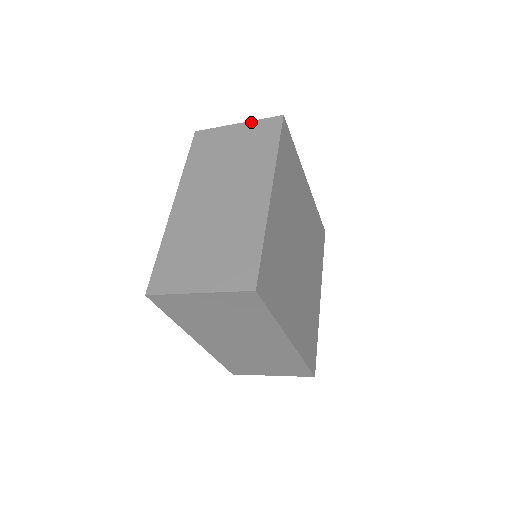
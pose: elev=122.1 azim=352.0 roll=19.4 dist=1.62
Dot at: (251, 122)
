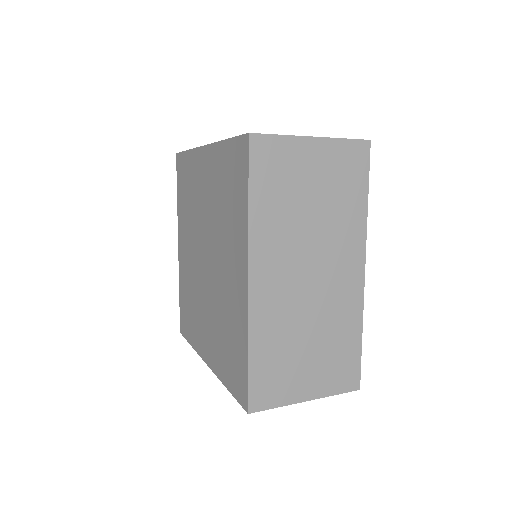
Dot at: occluded
